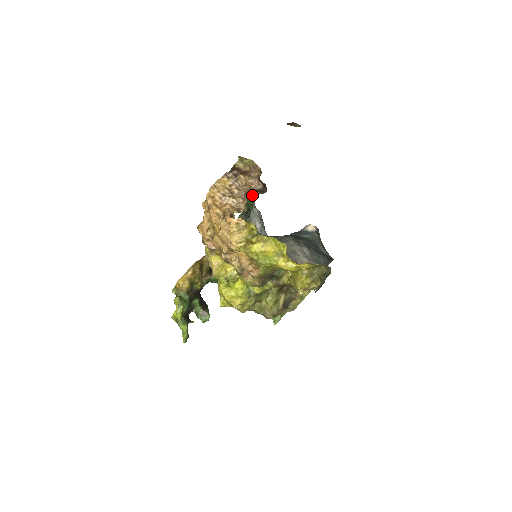
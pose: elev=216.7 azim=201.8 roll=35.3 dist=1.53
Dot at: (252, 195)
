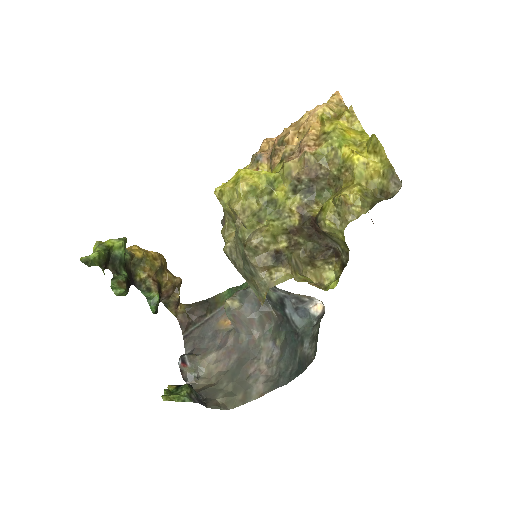
Dot at: occluded
